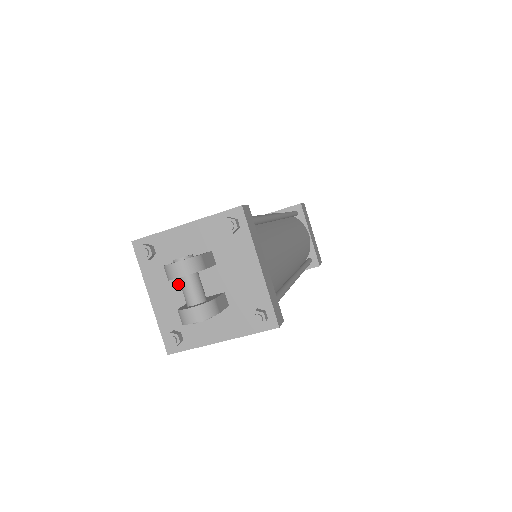
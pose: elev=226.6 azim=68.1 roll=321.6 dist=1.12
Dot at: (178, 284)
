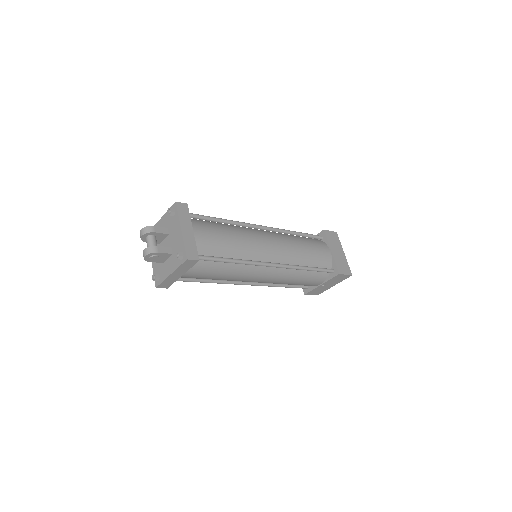
Dot at: occluded
